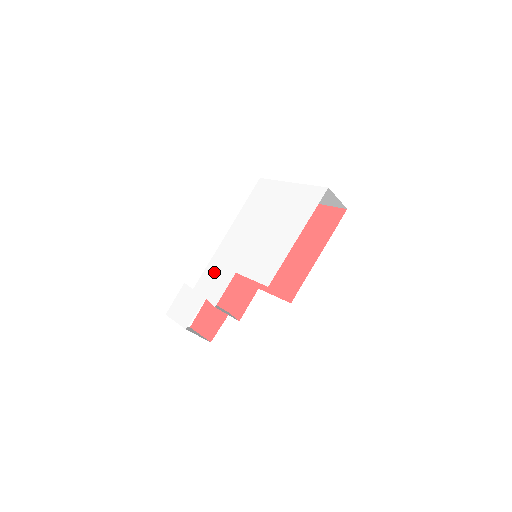
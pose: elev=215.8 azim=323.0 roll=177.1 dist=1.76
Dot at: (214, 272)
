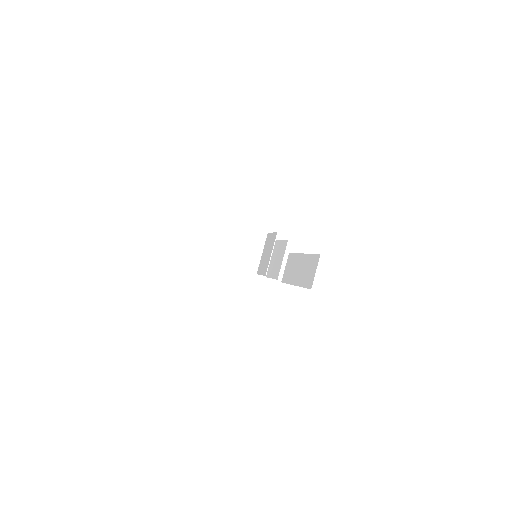
Dot at: occluded
